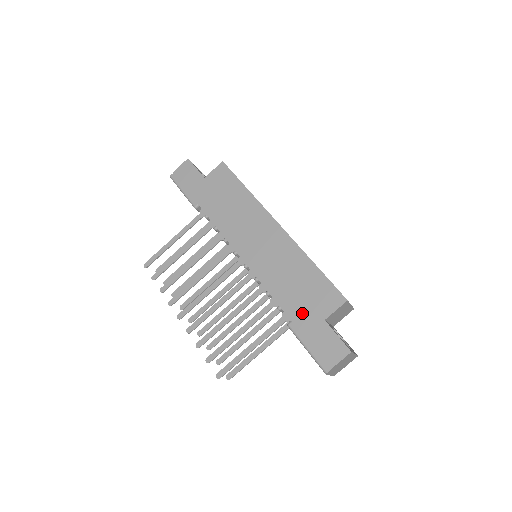
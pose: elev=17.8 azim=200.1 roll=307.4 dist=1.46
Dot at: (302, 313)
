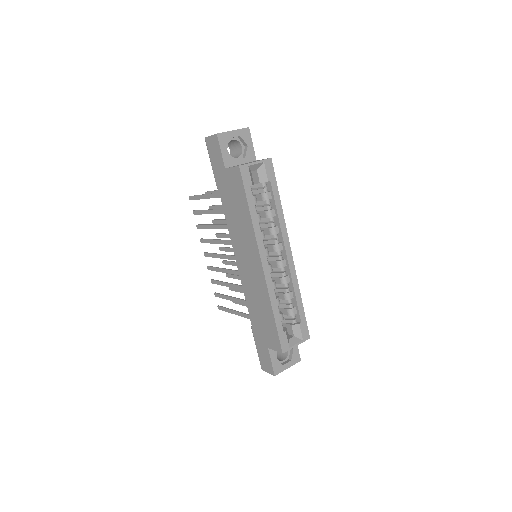
Dot at: (258, 331)
